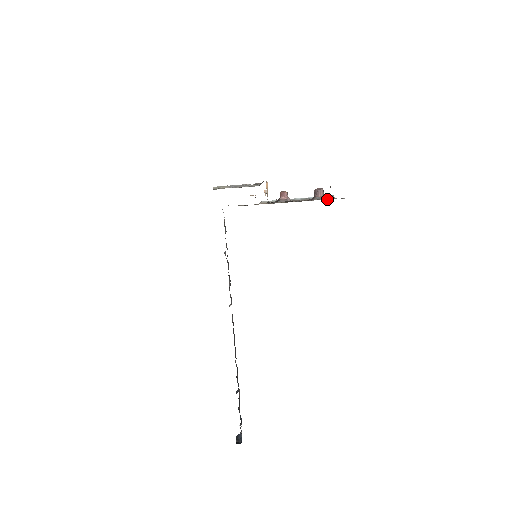
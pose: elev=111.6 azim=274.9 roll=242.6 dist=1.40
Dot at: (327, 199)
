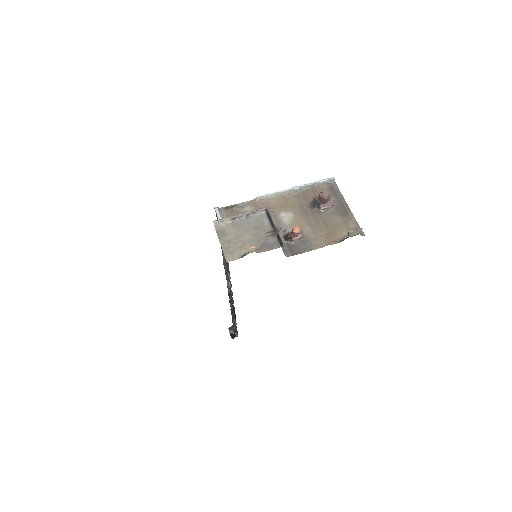
Dot at: (334, 208)
